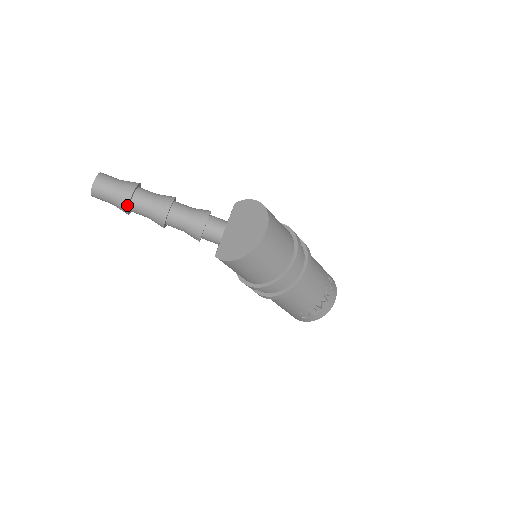
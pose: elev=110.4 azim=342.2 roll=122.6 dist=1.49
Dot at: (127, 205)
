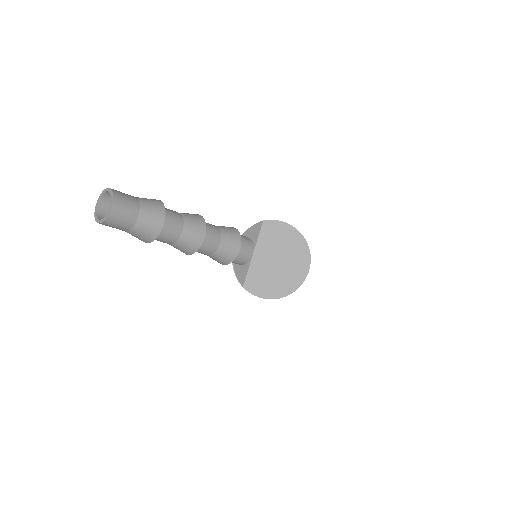
Dot at: (152, 239)
